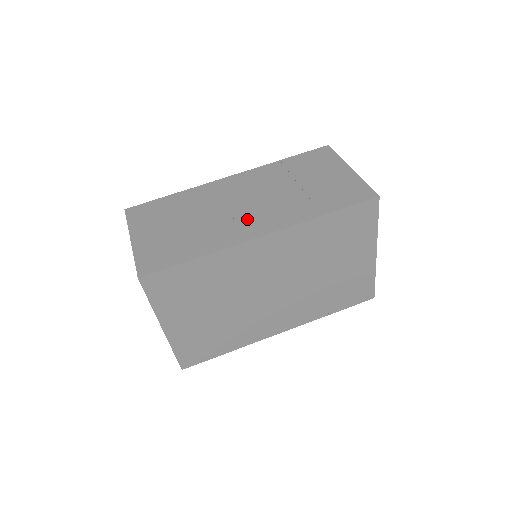
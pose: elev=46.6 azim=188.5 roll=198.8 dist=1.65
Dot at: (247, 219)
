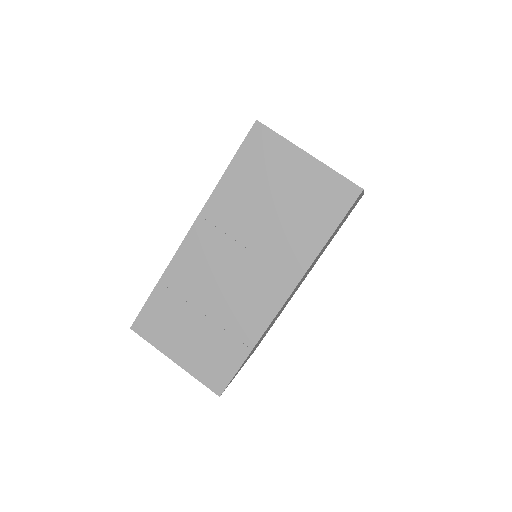
Dot at: (256, 286)
